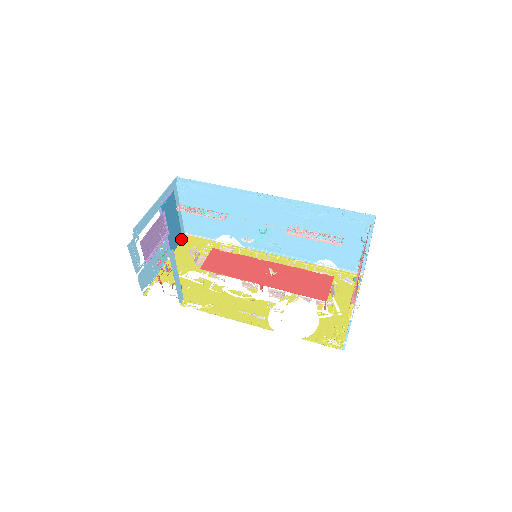
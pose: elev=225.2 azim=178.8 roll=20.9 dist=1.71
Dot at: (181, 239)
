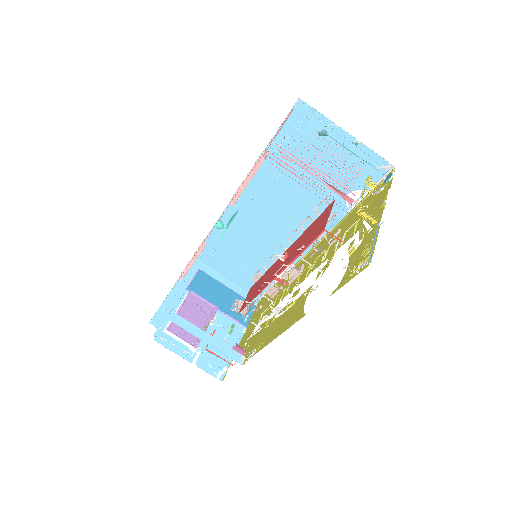
Dot at: (254, 307)
